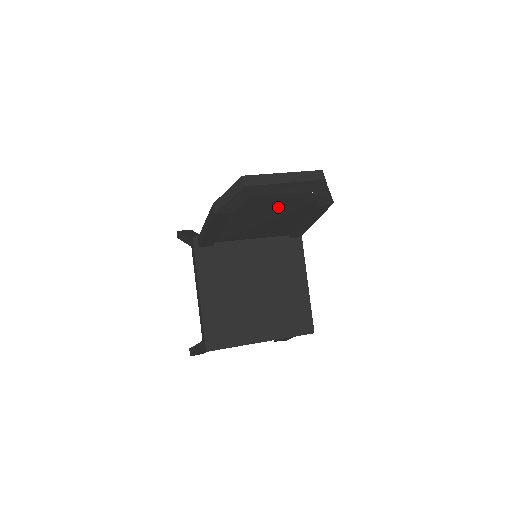
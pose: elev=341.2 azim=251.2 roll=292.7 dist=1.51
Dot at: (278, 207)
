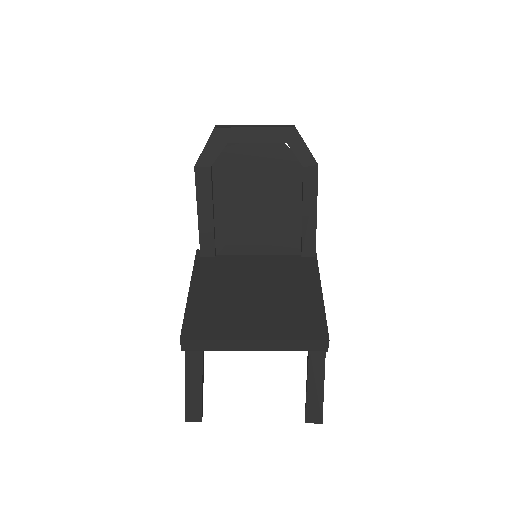
Dot at: (262, 175)
